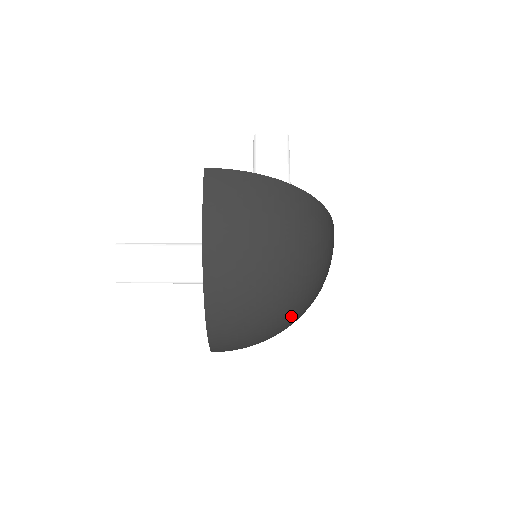
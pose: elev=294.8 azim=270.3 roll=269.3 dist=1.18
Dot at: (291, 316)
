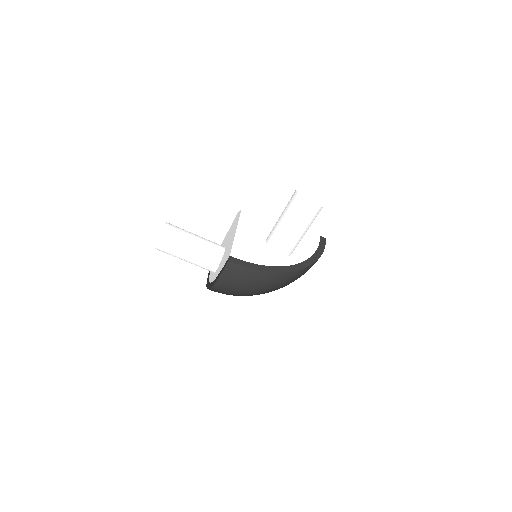
Dot at: occluded
